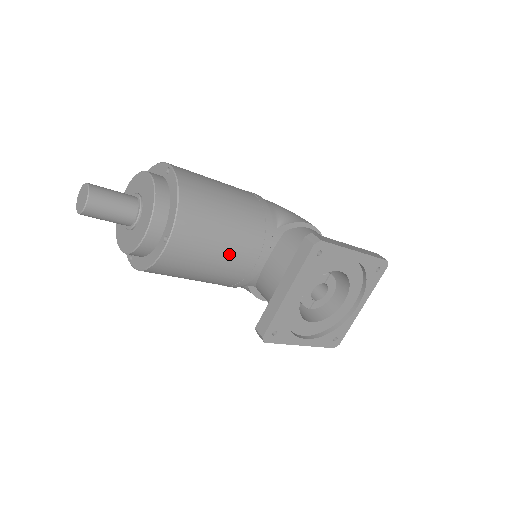
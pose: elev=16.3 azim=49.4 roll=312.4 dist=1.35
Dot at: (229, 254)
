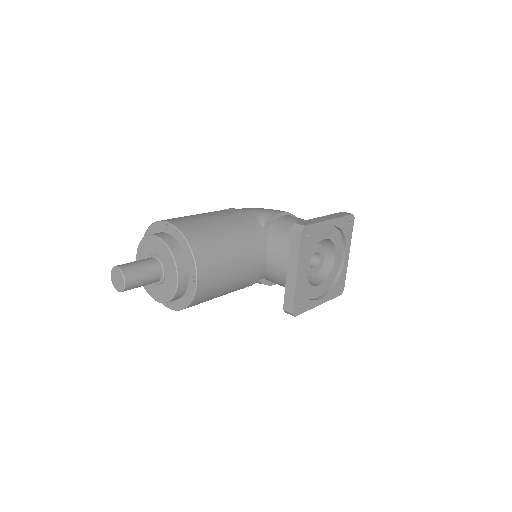
Dot at: (240, 266)
